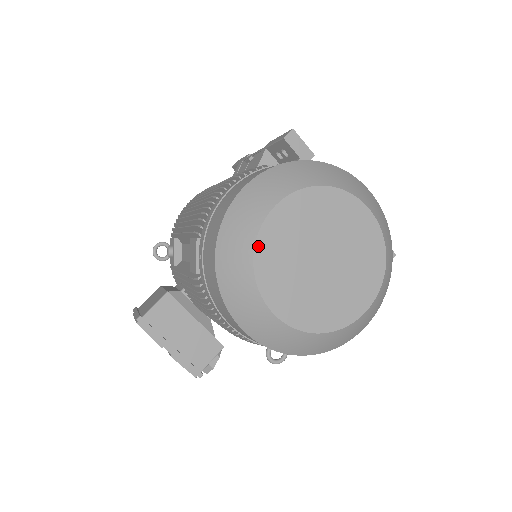
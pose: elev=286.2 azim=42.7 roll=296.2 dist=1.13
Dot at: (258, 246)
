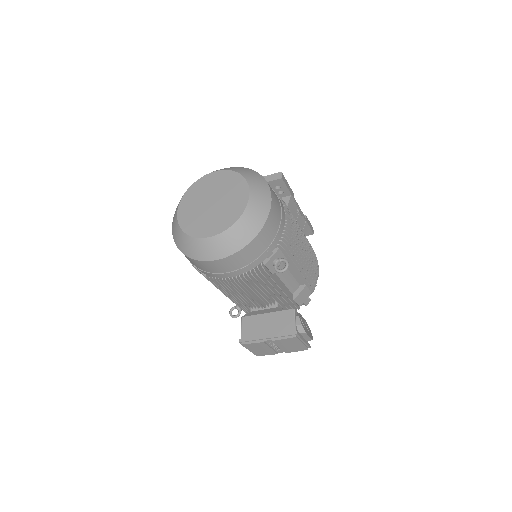
Dot at: (183, 228)
